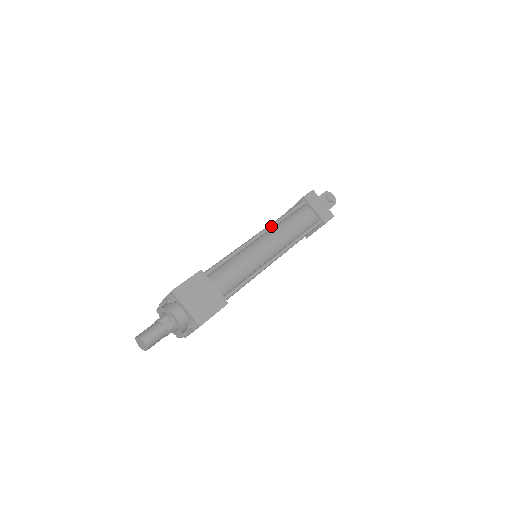
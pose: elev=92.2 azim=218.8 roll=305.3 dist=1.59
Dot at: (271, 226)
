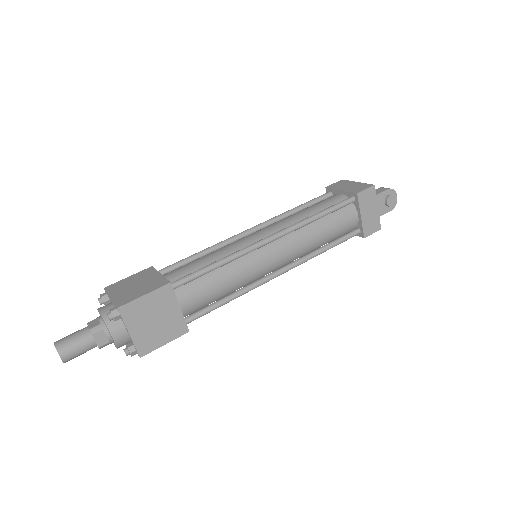
Dot at: (293, 229)
